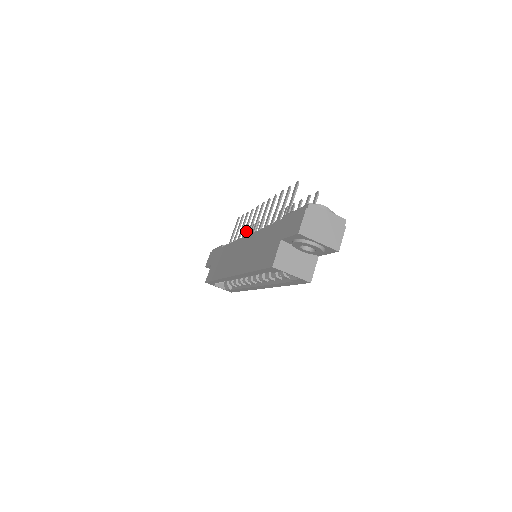
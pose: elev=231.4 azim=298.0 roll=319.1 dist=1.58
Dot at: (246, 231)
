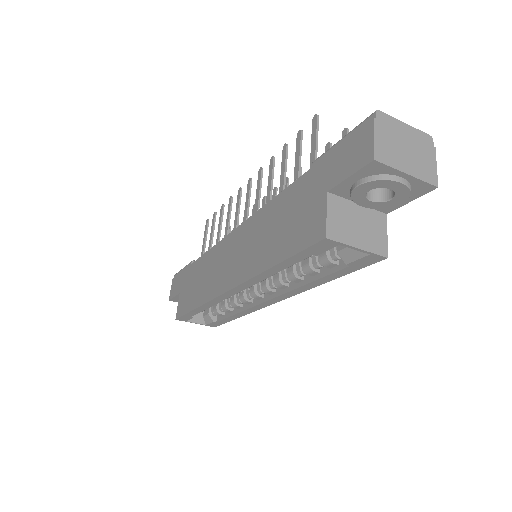
Dot at: (228, 228)
